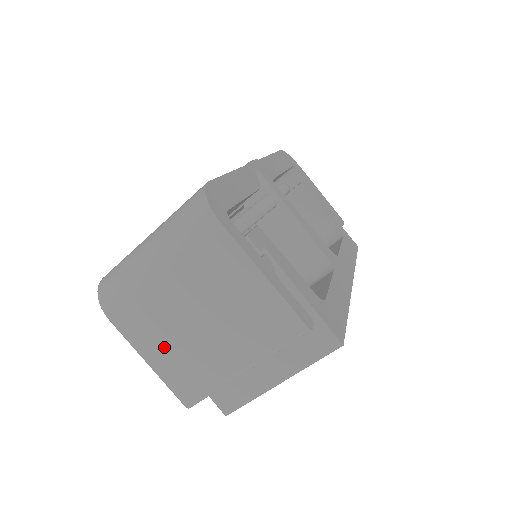
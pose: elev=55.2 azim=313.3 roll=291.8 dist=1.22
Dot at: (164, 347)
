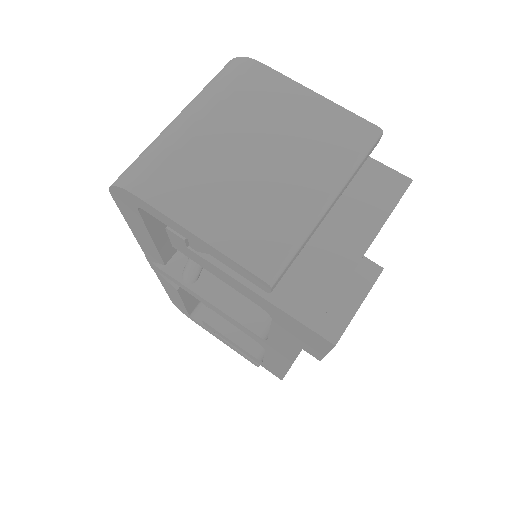
Dot at: (219, 205)
